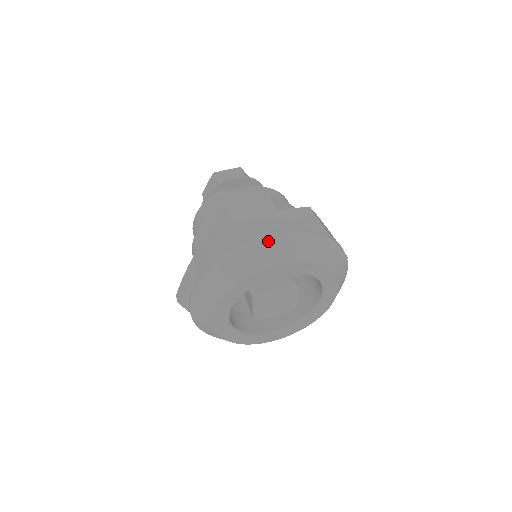
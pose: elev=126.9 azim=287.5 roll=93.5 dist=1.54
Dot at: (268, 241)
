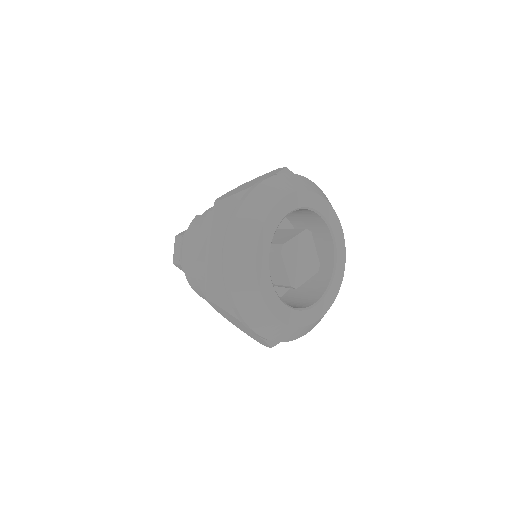
Dot at: (267, 181)
